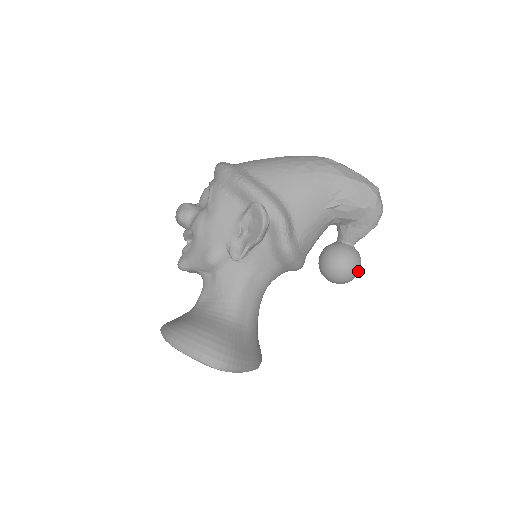
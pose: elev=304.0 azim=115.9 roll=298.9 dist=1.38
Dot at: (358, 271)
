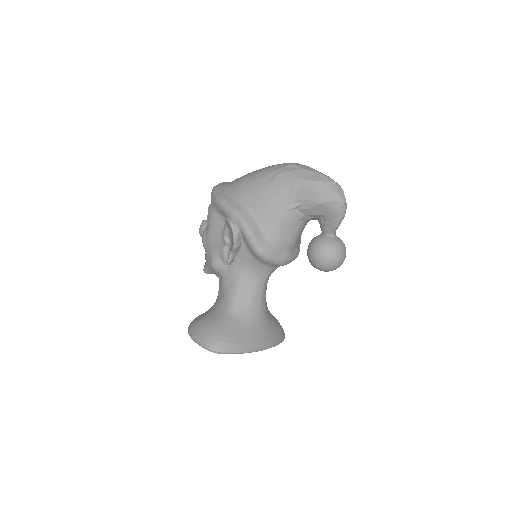
Dot at: (339, 259)
